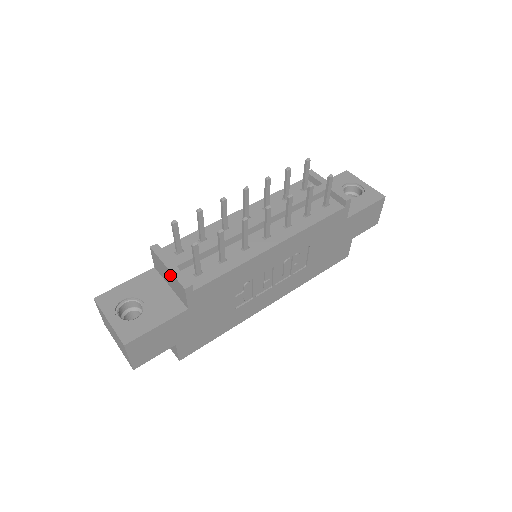
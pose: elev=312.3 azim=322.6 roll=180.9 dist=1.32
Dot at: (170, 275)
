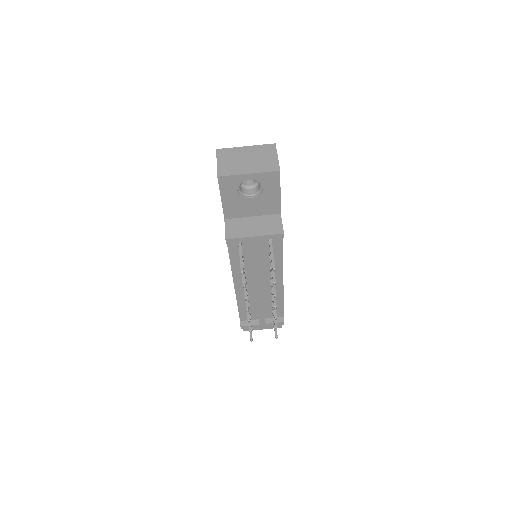
Dot at: occluded
